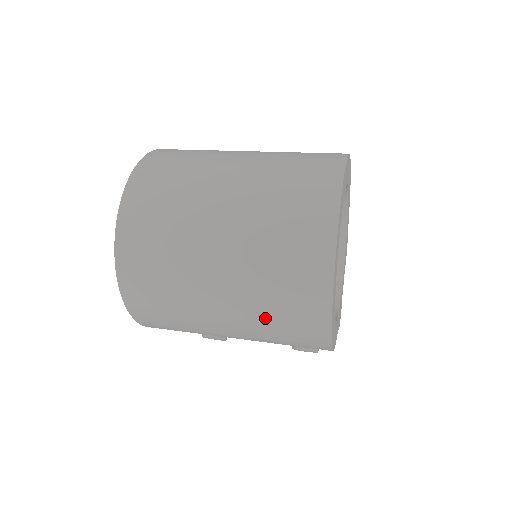
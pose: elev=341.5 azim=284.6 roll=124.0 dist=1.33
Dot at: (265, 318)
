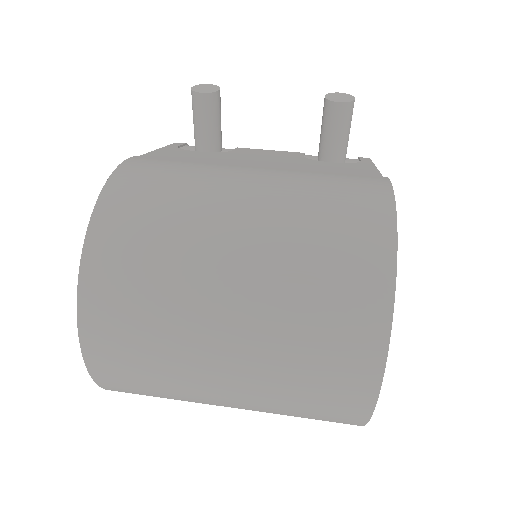
Dot at: occluded
